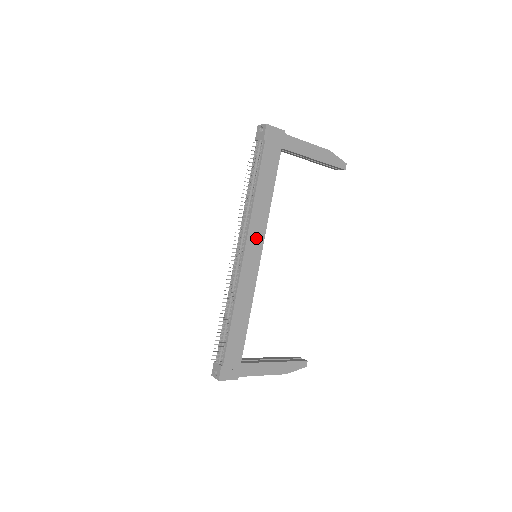
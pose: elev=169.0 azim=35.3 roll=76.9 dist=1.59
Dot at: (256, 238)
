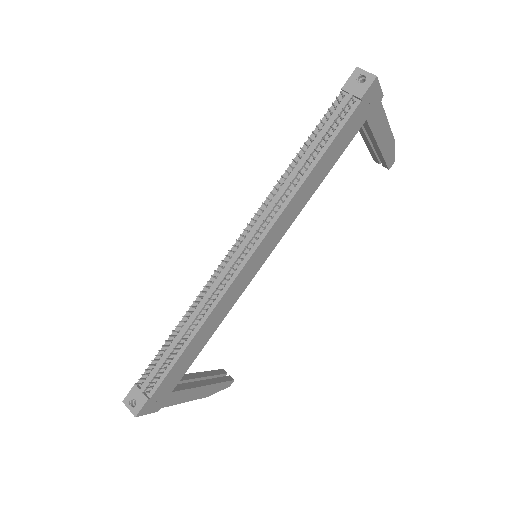
Dot at: (274, 236)
